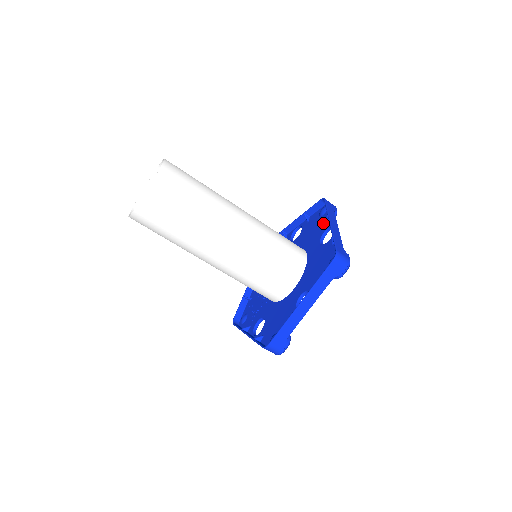
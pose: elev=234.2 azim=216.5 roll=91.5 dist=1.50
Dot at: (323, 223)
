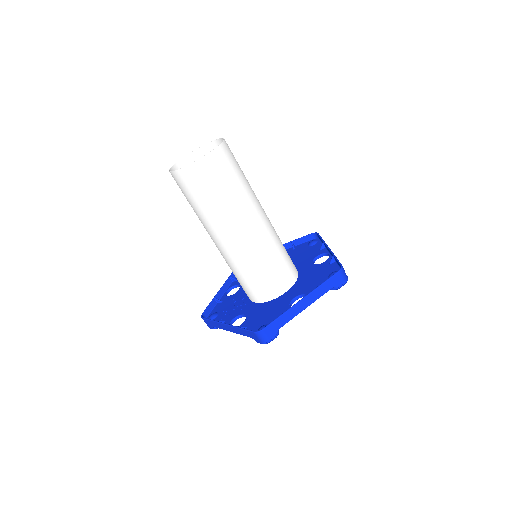
Dot at: (315, 250)
